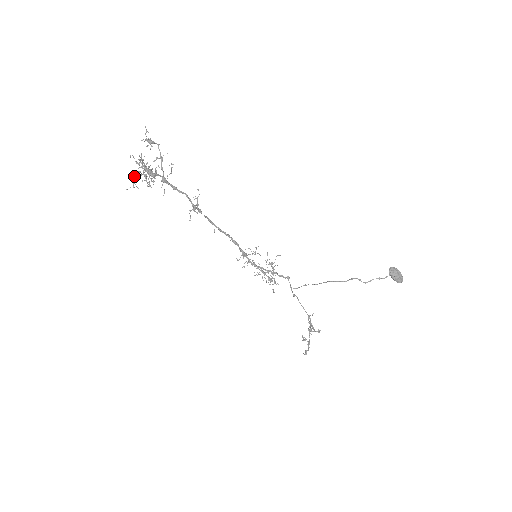
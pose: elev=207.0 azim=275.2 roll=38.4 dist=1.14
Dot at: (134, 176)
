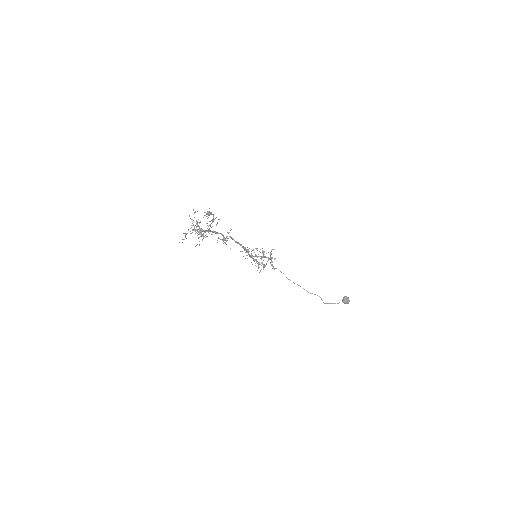
Dot at: (187, 233)
